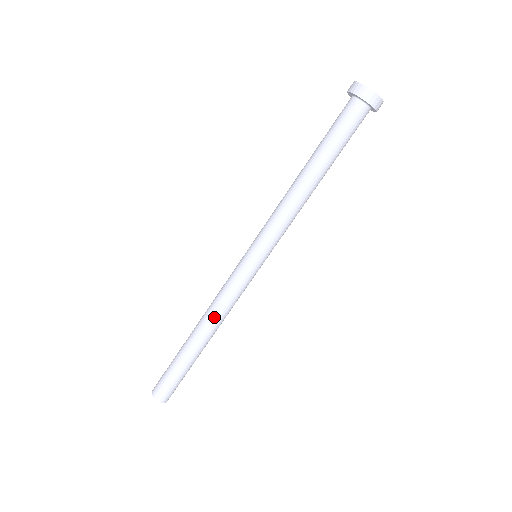
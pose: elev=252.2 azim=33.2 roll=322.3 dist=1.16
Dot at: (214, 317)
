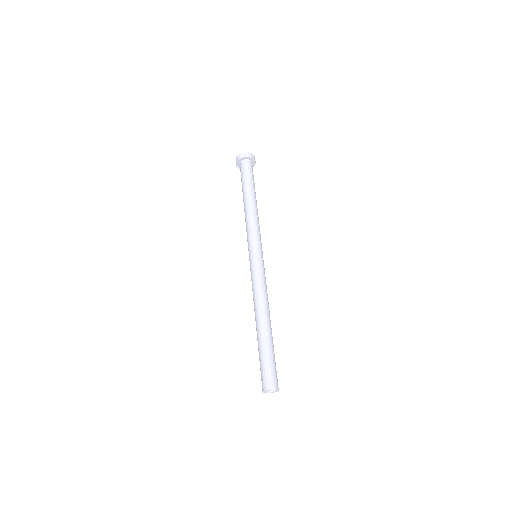
Dot at: (255, 303)
